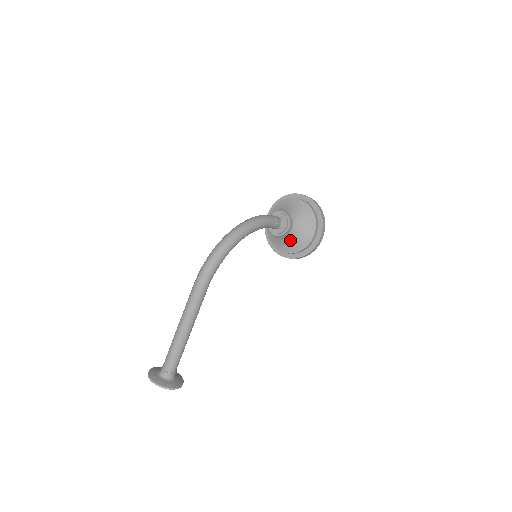
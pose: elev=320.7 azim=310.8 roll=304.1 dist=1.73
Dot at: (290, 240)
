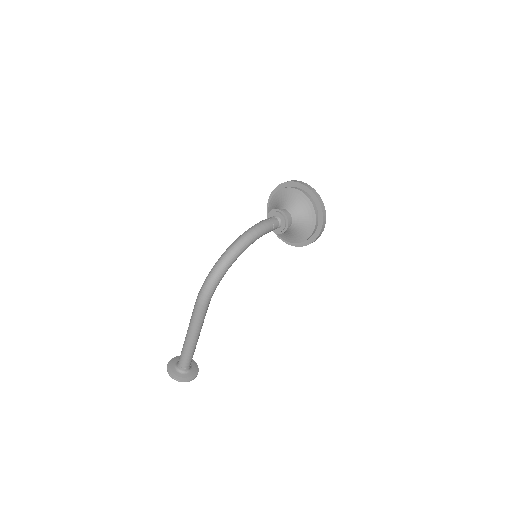
Dot at: (291, 233)
